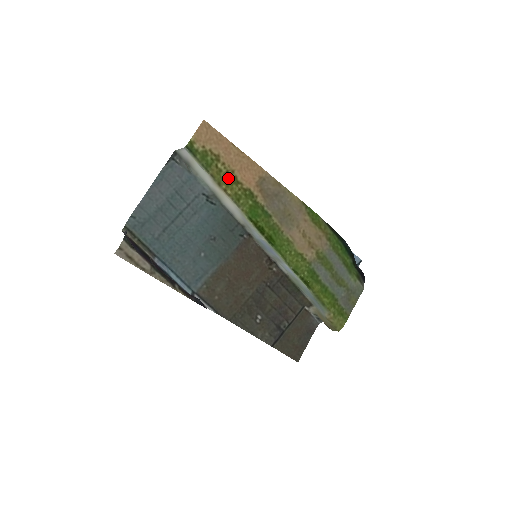
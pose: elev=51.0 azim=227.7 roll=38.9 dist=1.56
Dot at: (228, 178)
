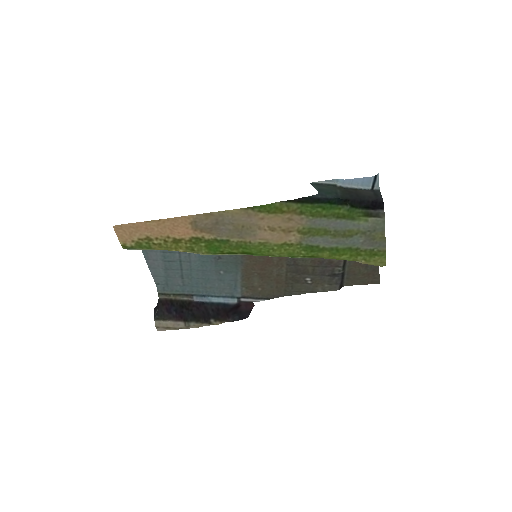
Dot at: (170, 243)
